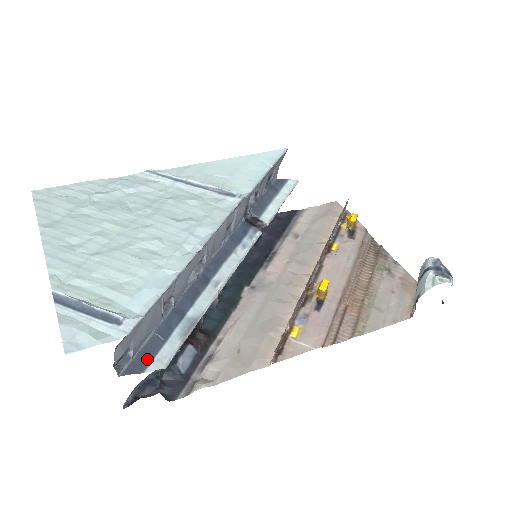
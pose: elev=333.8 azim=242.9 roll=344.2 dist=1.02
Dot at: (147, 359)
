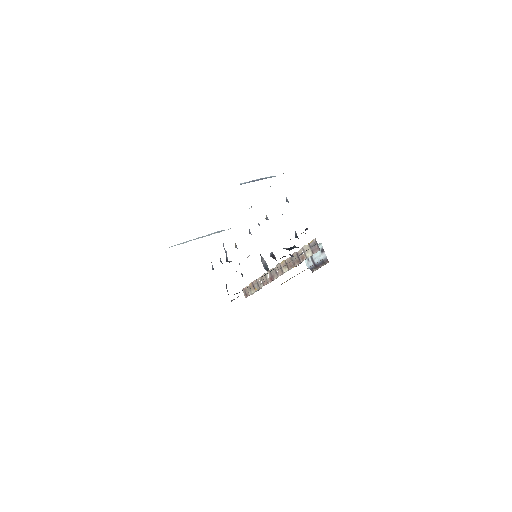
Dot at: occluded
